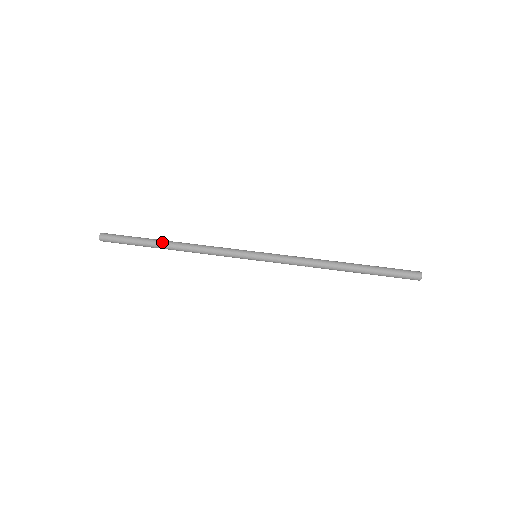
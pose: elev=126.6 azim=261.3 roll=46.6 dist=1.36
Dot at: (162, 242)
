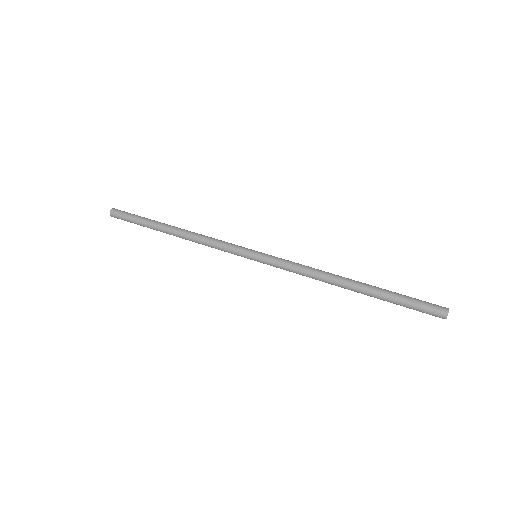
Dot at: (165, 225)
